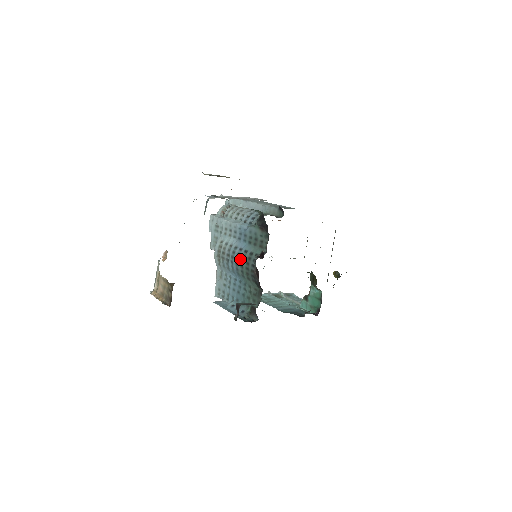
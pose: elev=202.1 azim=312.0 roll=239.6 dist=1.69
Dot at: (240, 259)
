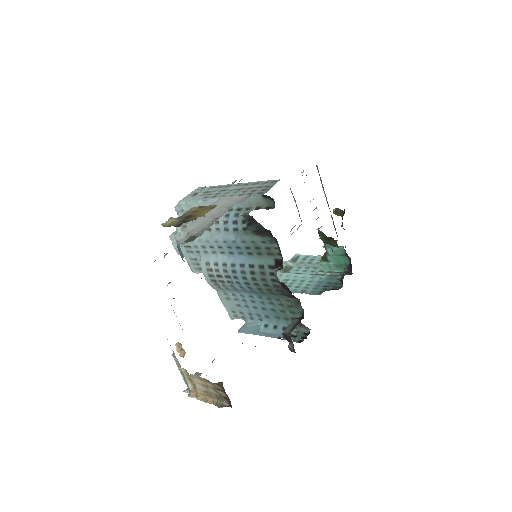
Dot at: (249, 278)
